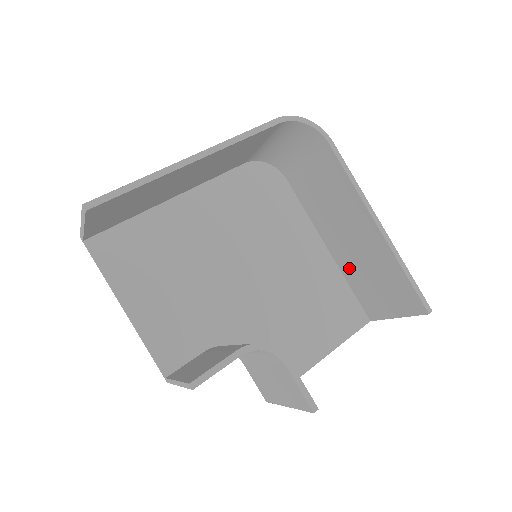
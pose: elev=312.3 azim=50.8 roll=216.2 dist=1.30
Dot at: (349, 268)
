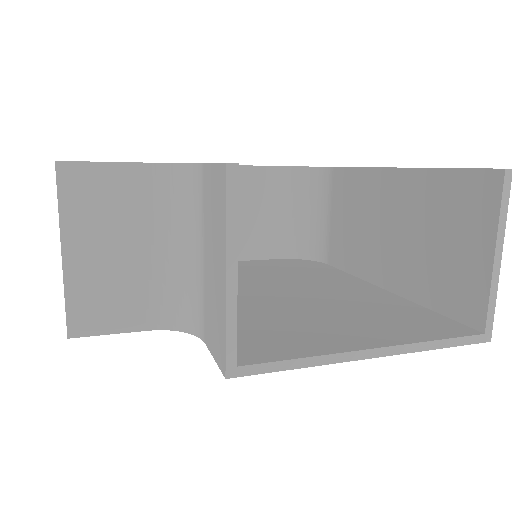
Dot at: (411, 277)
